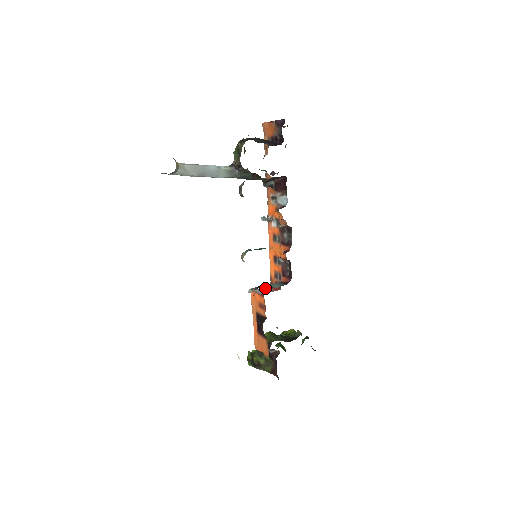
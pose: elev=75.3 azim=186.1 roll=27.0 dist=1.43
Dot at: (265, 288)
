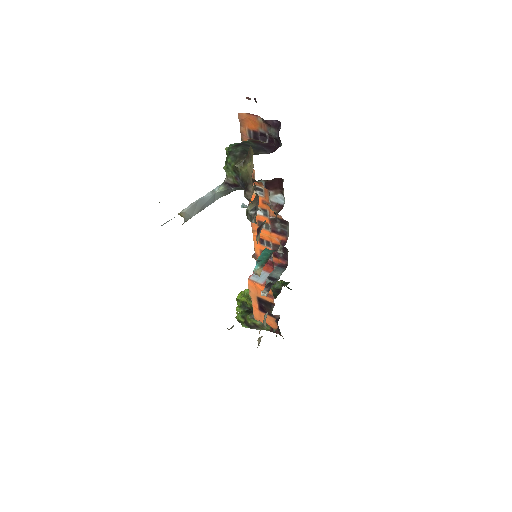
Dot at: (271, 283)
